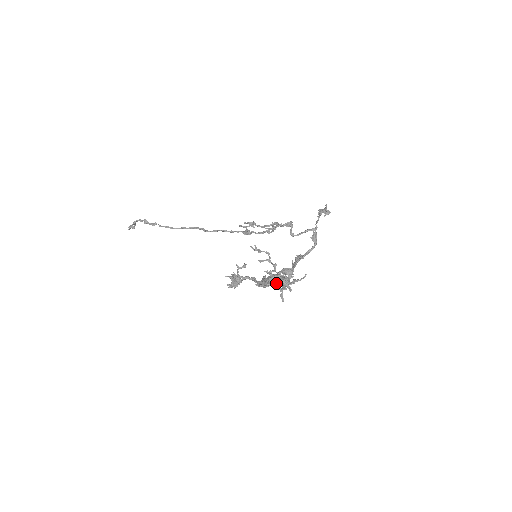
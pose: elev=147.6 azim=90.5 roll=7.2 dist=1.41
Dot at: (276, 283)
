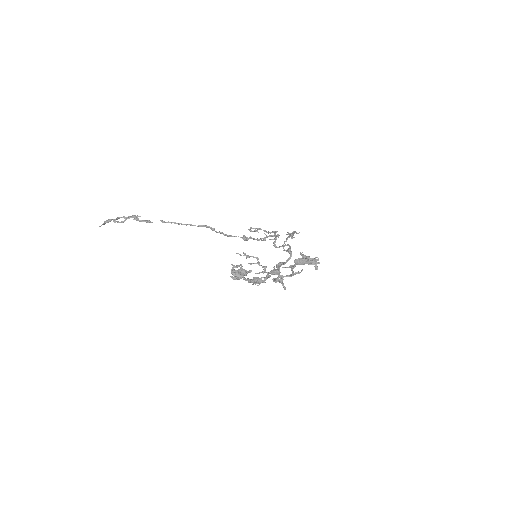
Dot at: (313, 261)
